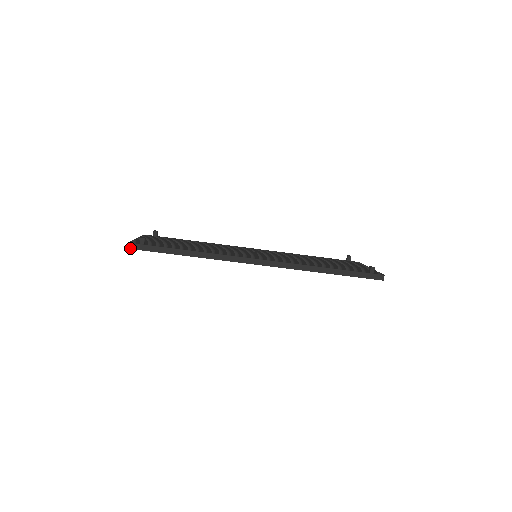
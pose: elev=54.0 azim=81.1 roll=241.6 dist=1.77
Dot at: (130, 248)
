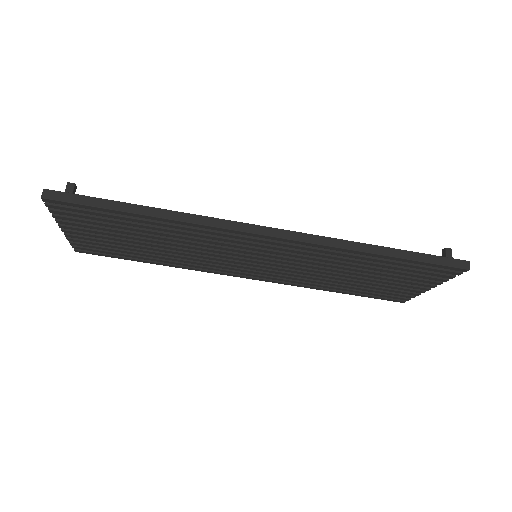
Dot at: (46, 197)
